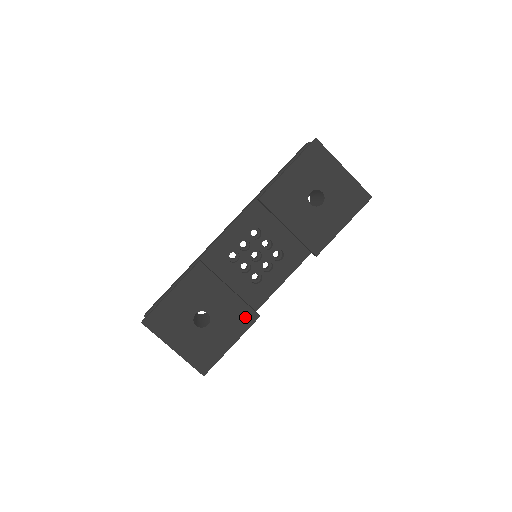
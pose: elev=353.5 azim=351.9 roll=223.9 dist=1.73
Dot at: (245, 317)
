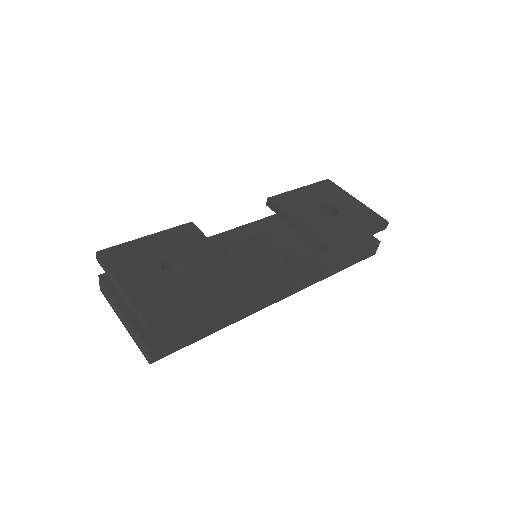
Dot at: (230, 278)
